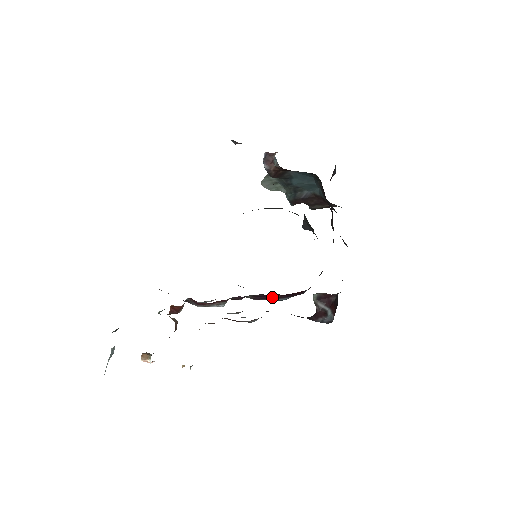
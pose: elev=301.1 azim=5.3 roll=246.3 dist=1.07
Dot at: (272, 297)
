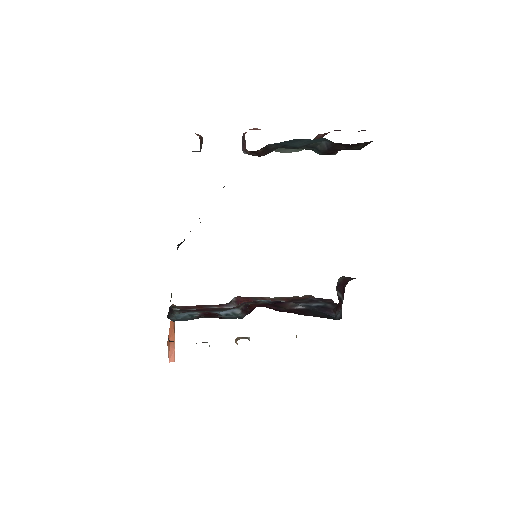
Dot at: (246, 310)
